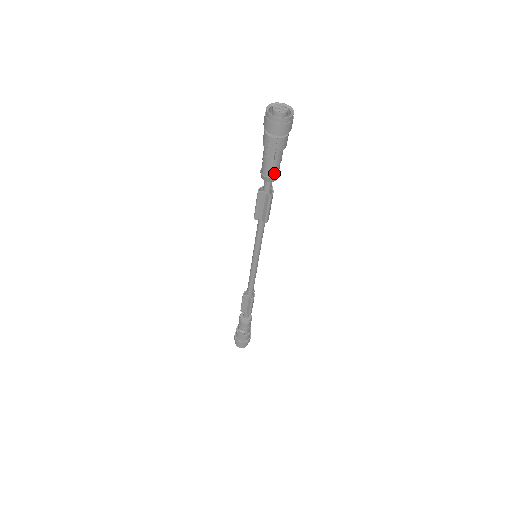
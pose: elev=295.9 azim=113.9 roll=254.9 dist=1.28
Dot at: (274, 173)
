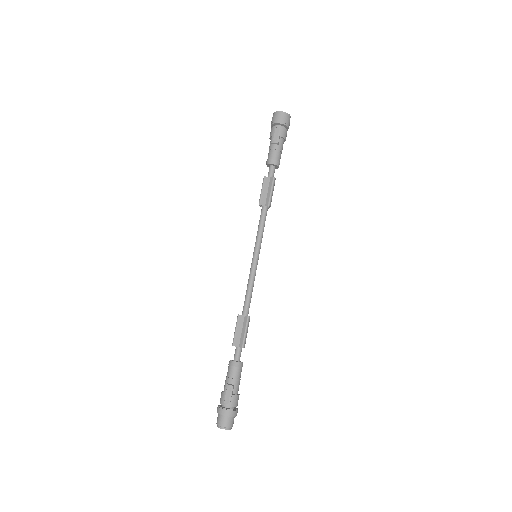
Dot at: (277, 157)
